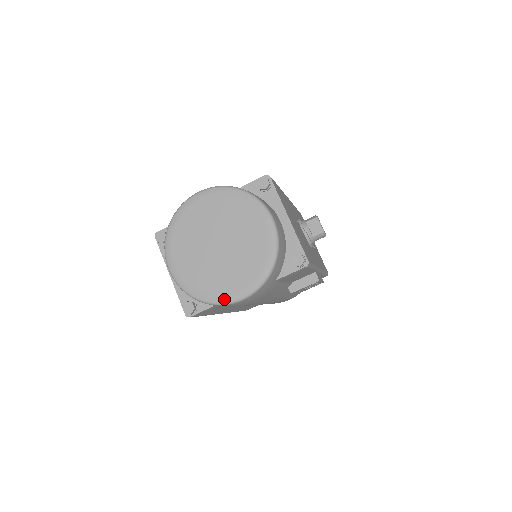
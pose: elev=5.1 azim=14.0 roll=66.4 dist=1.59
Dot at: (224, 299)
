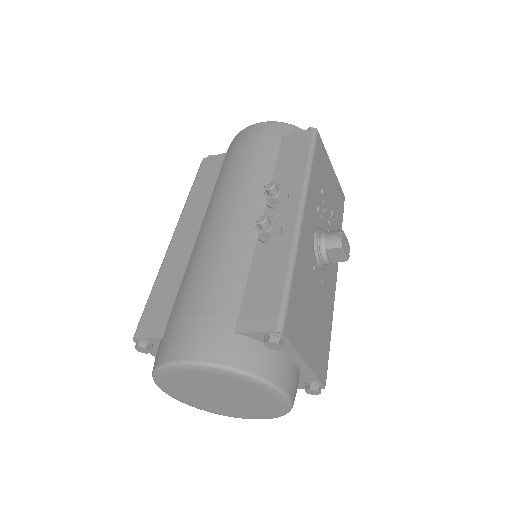
Dot at: occluded
